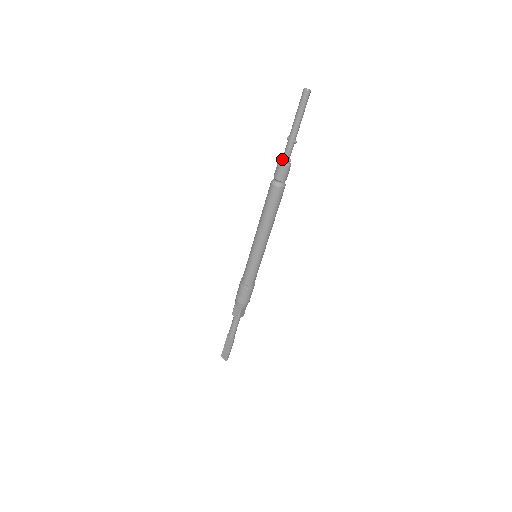
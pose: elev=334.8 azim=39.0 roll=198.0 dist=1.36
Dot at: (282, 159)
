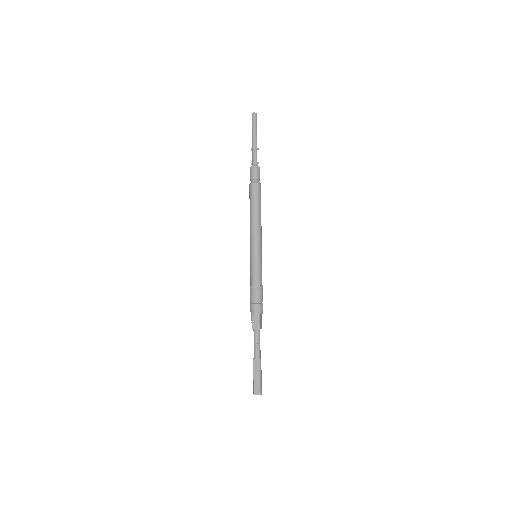
Dot at: (252, 164)
